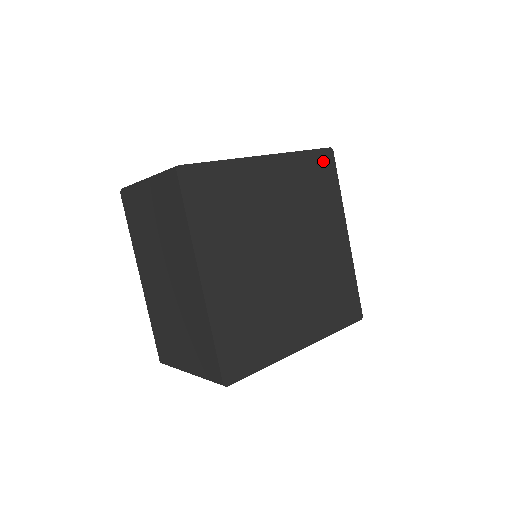
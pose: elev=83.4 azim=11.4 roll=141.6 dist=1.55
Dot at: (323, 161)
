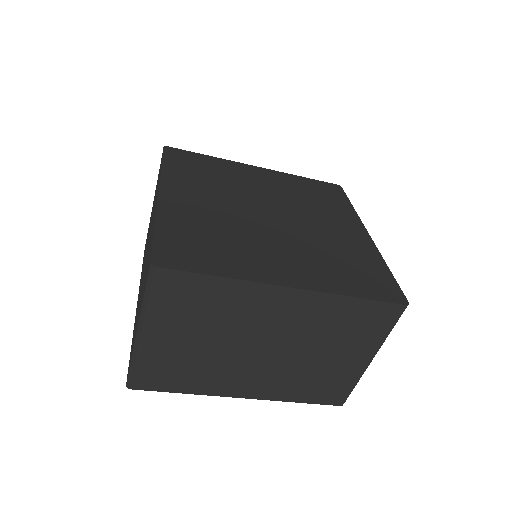
Dot at: (328, 188)
